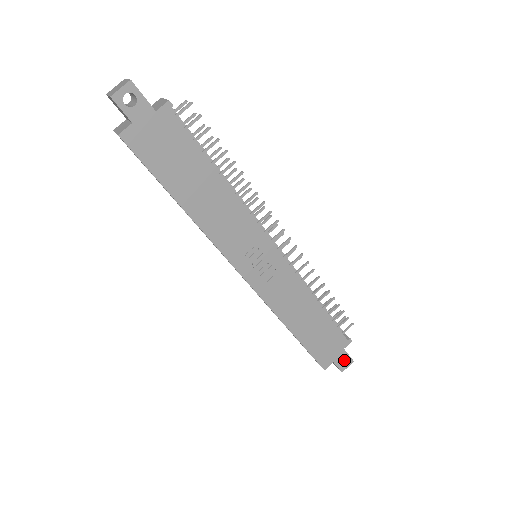
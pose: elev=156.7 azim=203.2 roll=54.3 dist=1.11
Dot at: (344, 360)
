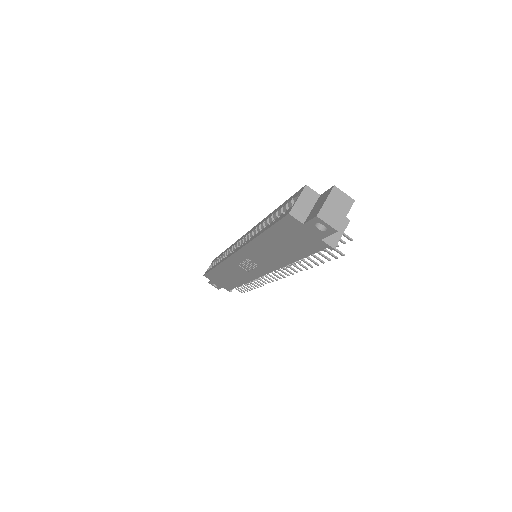
Dot at: occluded
